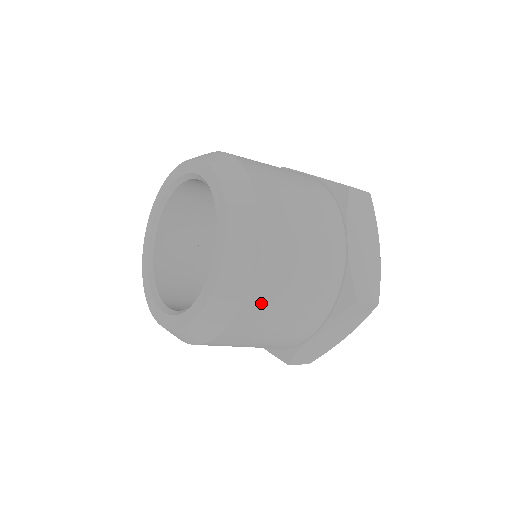
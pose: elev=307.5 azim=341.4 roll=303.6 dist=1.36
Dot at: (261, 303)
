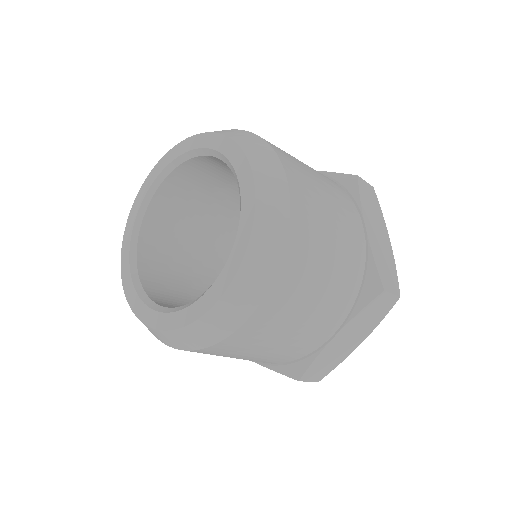
Dot at: (210, 353)
